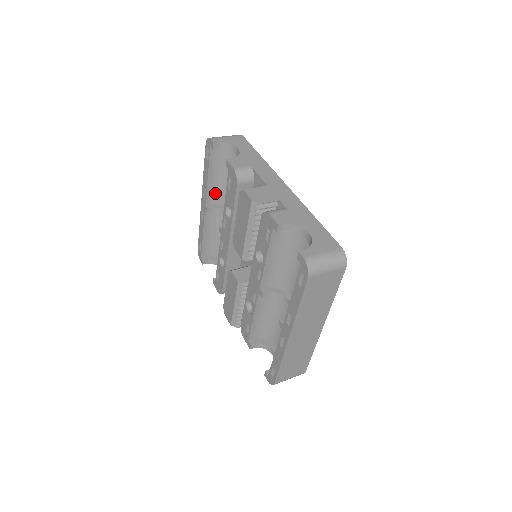
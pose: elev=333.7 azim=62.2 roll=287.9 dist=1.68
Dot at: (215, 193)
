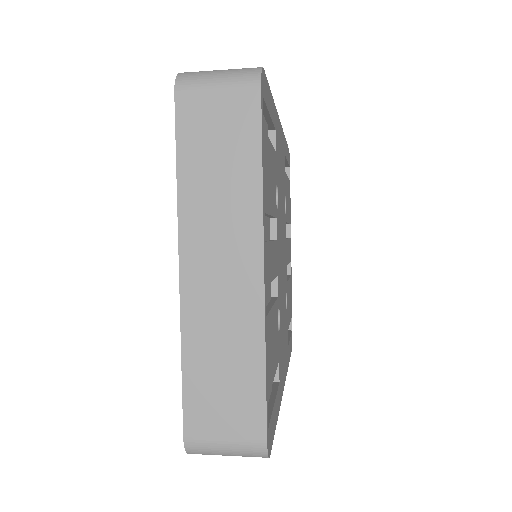
Dot at: occluded
